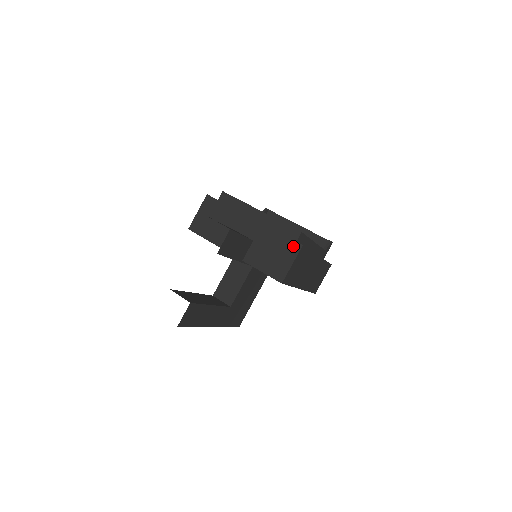
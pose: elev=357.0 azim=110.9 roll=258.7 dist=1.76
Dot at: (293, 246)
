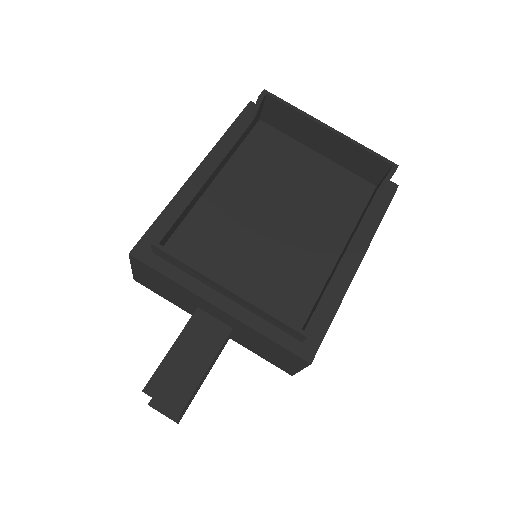
Dot at: (296, 359)
